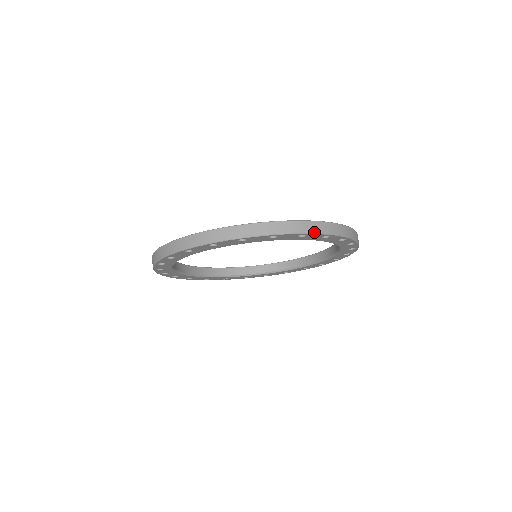
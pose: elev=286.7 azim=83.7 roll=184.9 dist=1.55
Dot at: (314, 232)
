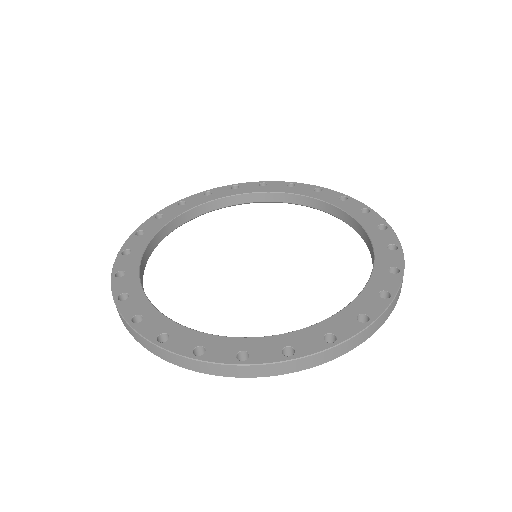
Dot at: (347, 351)
